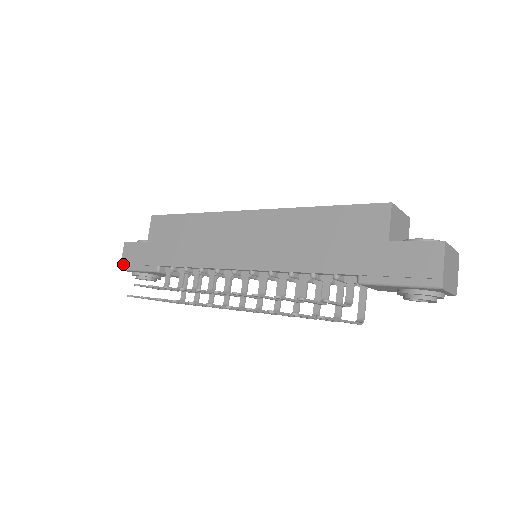
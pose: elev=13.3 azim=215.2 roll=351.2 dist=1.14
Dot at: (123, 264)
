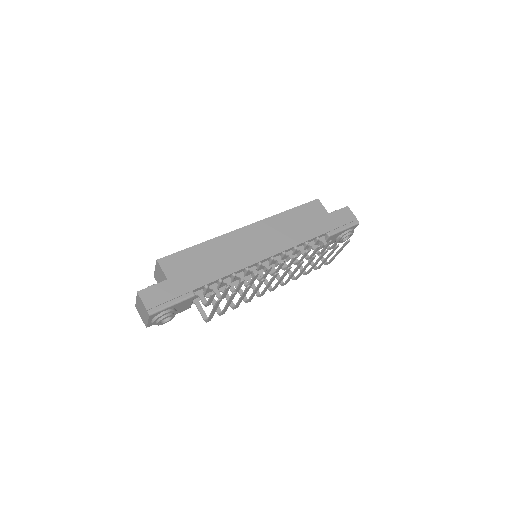
Dot at: (149, 309)
